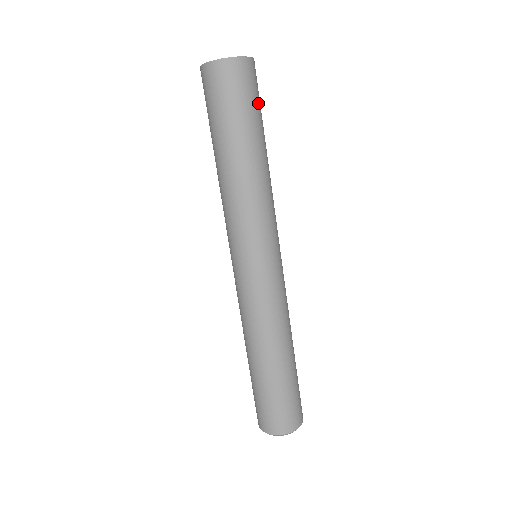
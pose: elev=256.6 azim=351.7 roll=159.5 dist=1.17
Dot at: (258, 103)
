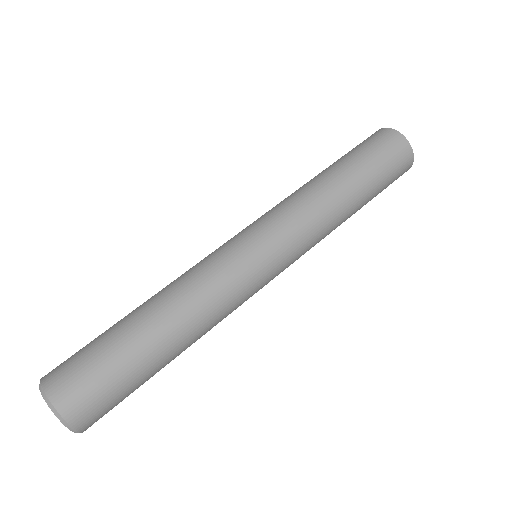
Dot at: (384, 166)
